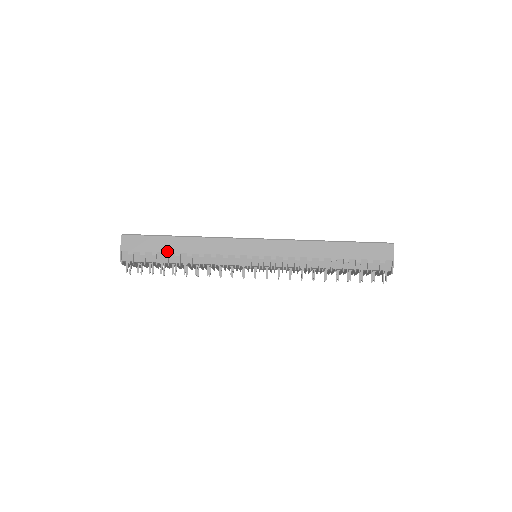
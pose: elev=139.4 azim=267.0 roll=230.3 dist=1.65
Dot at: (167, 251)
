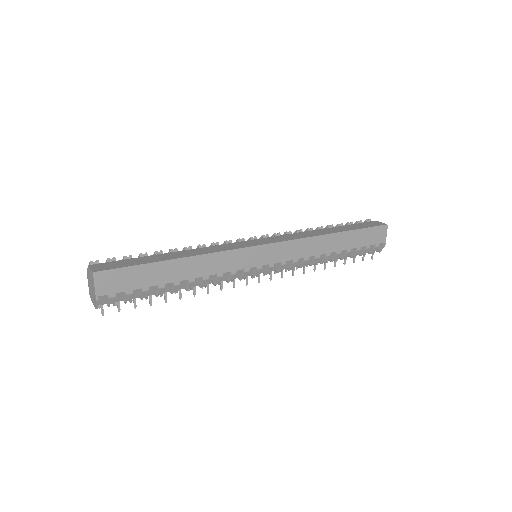
Dot at: (163, 282)
